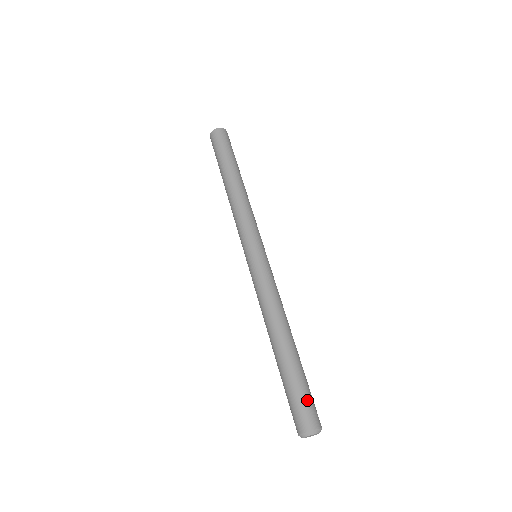
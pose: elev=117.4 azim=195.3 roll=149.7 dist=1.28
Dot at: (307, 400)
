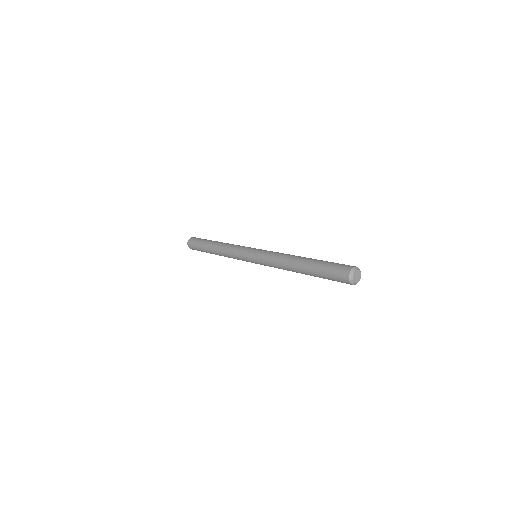
Dot at: occluded
